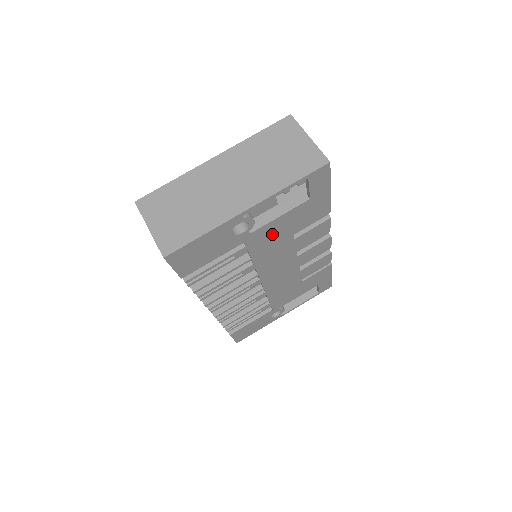
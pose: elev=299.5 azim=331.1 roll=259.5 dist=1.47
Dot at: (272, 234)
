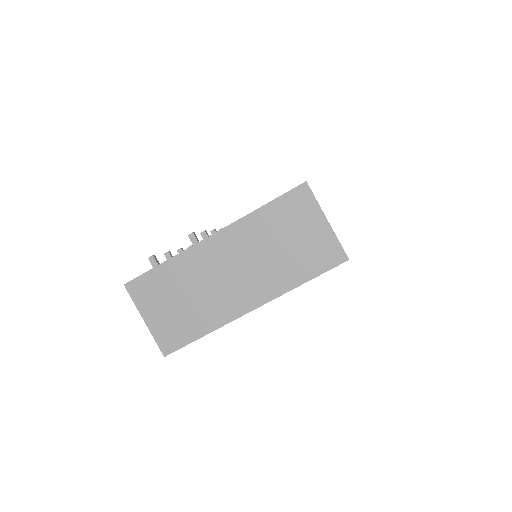
Dot at: occluded
